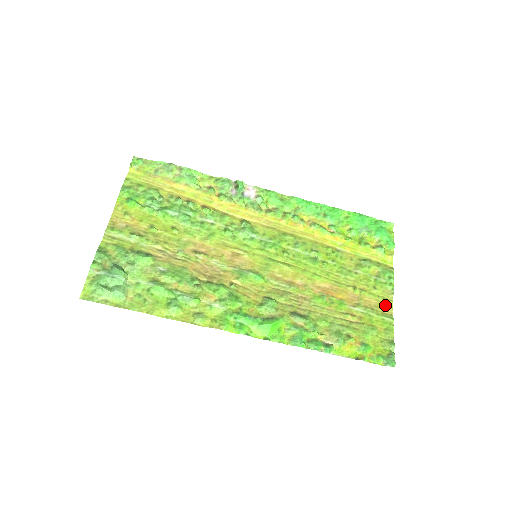
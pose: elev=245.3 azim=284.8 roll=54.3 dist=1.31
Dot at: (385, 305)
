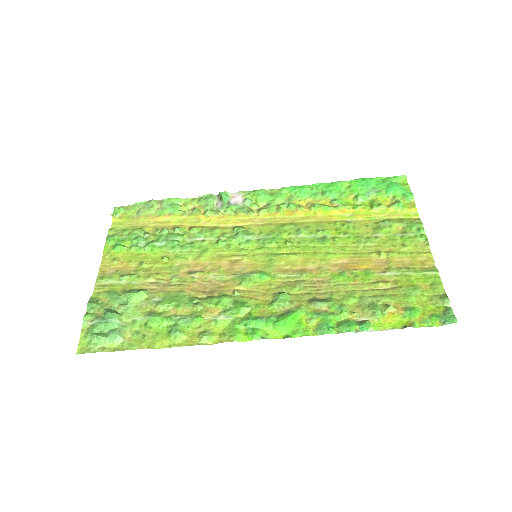
Dot at: (422, 259)
